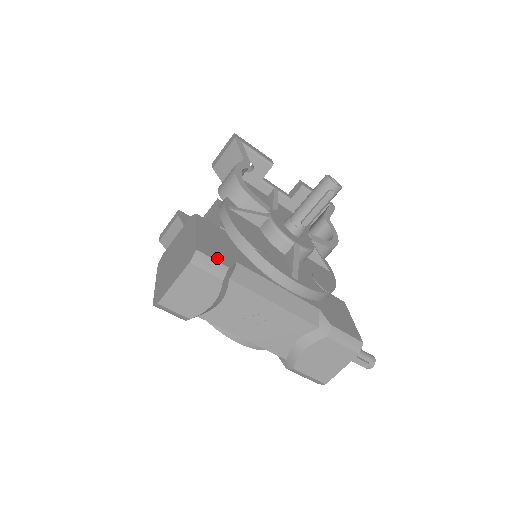
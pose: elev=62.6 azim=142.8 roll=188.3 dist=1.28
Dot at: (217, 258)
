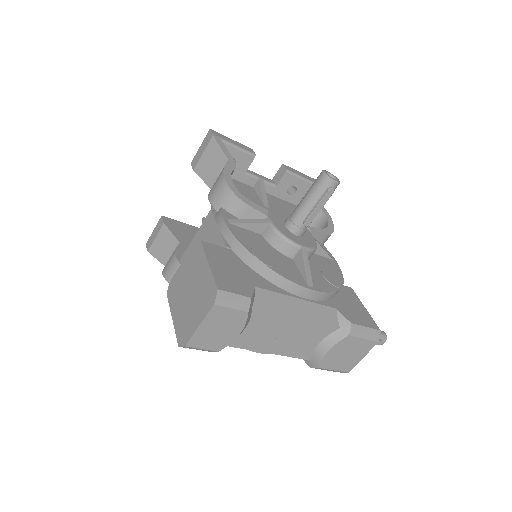
Dot at: (238, 291)
